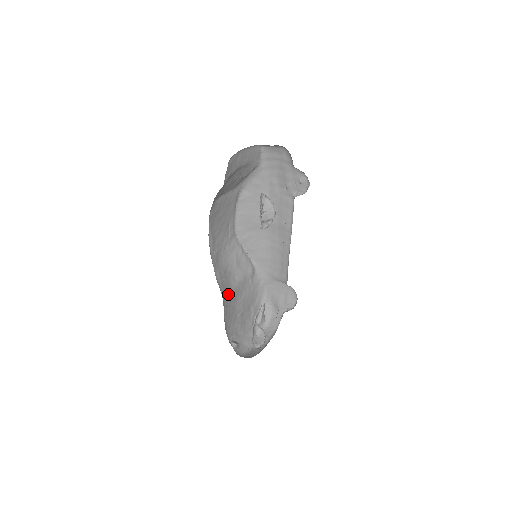
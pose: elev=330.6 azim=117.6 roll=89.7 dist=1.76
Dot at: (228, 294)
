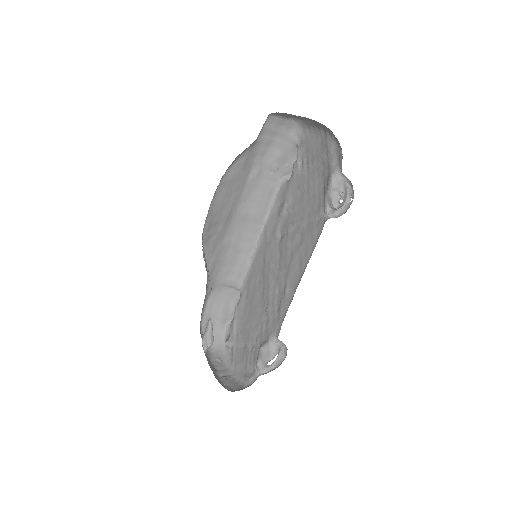
Dot at: occluded
